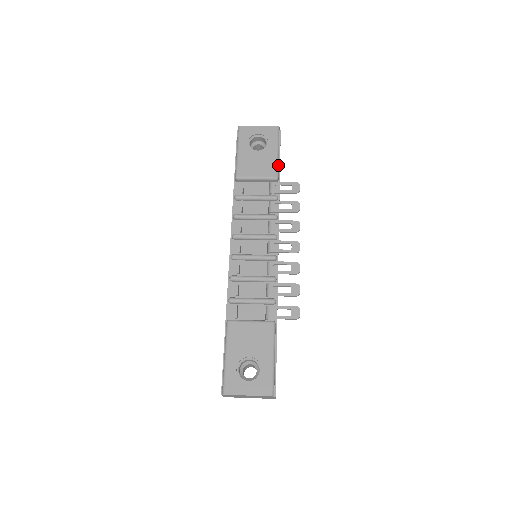
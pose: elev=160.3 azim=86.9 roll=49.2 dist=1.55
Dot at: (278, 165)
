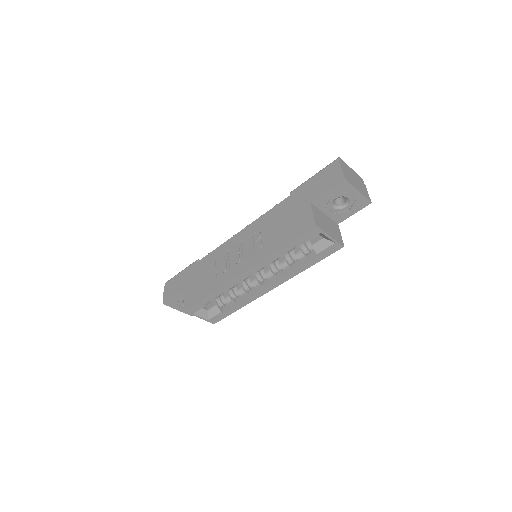
Dot at: occluded
